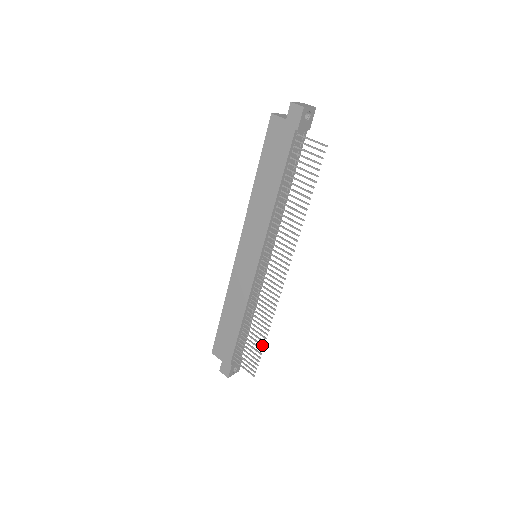
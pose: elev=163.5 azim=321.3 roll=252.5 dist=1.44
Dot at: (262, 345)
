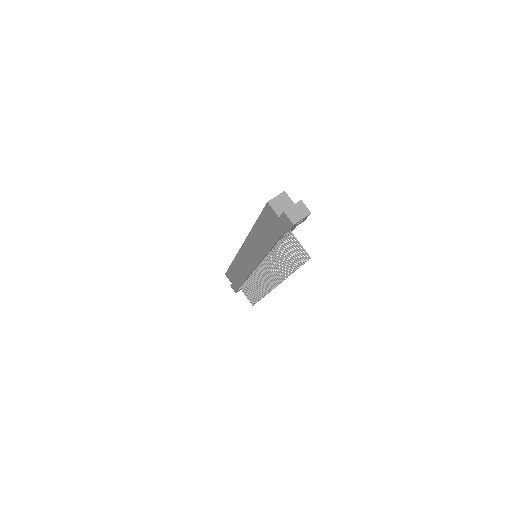
Dot at: (258, 299)
